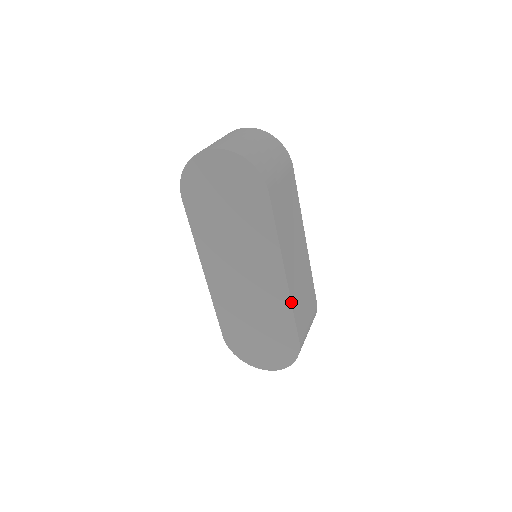
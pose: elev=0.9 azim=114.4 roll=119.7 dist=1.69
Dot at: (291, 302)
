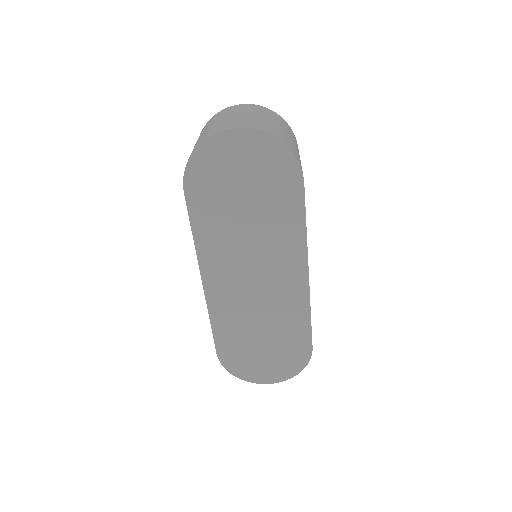
Dot at: occluded
